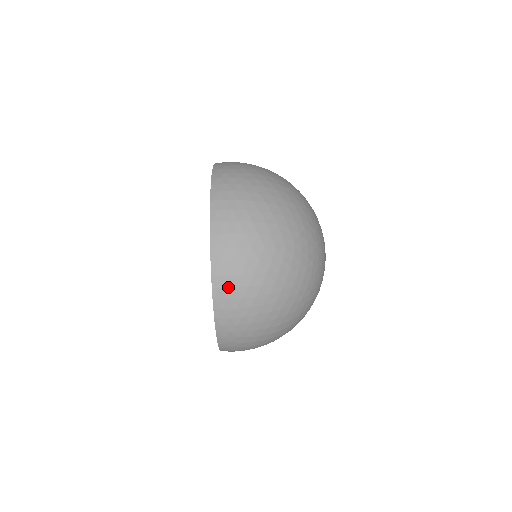
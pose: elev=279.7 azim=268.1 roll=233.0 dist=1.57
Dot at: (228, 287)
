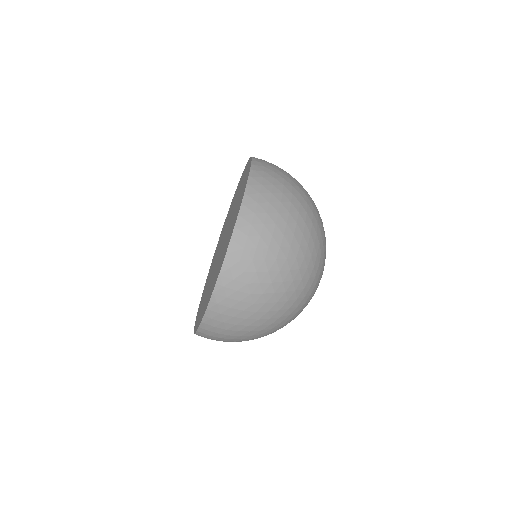
Dot at: occluded
